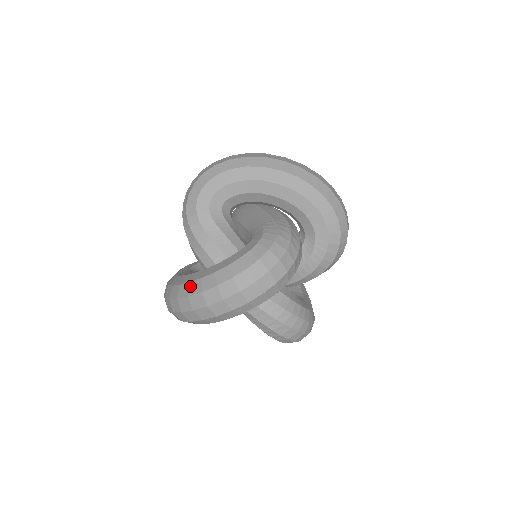
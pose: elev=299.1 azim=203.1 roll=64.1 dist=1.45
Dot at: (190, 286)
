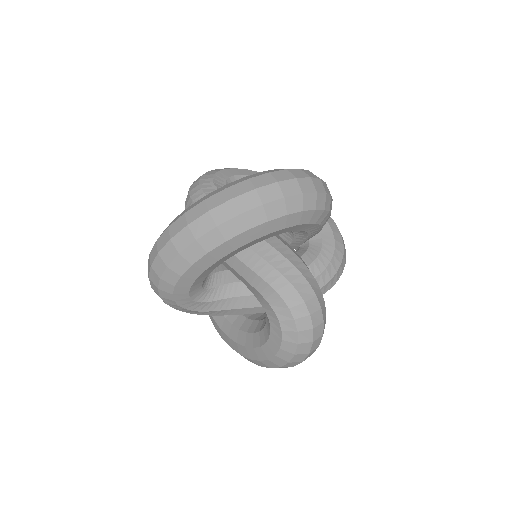
Dot at: (227, 185)
